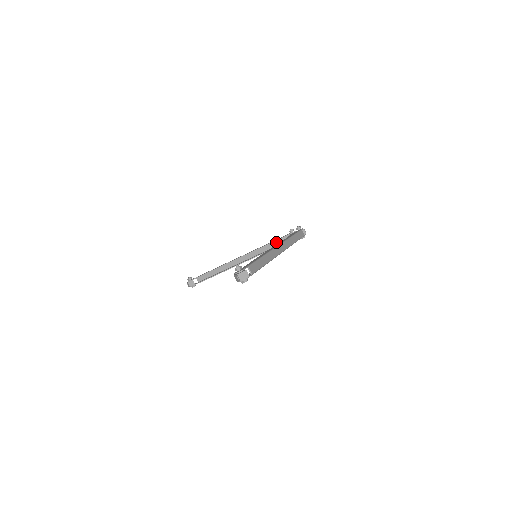
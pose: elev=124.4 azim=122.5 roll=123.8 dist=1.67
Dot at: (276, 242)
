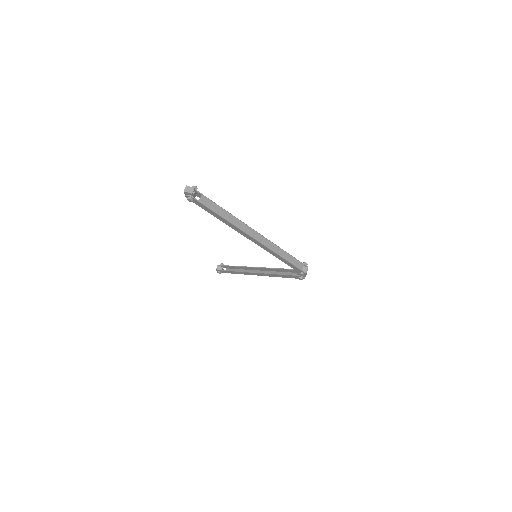
Dot at: (289, 273)
